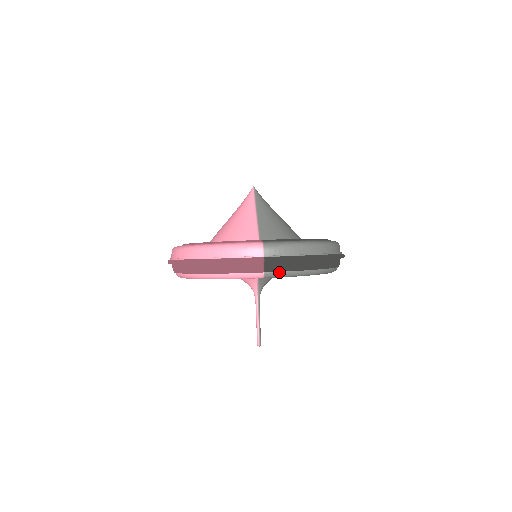
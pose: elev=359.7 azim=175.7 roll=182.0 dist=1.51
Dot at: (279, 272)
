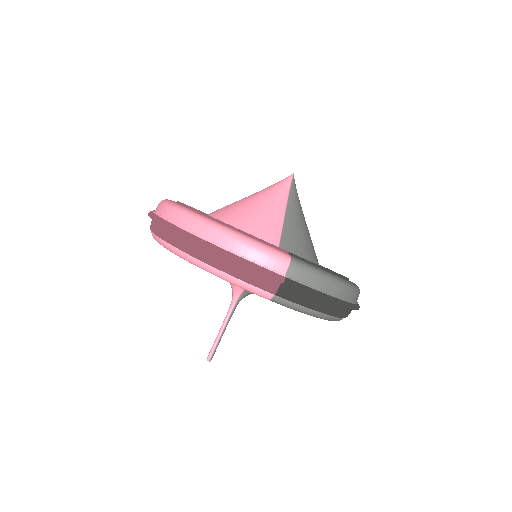
Dot at: (292, 302)
